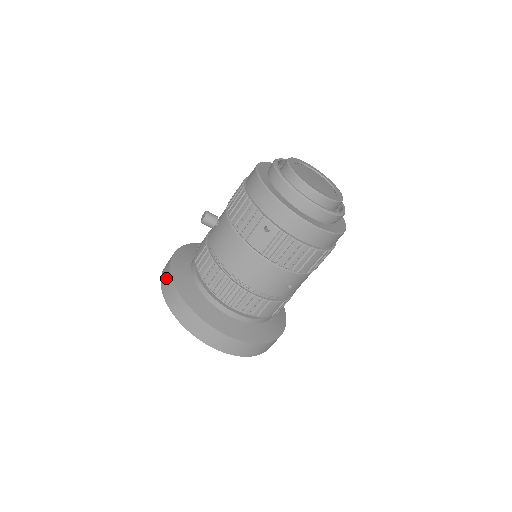
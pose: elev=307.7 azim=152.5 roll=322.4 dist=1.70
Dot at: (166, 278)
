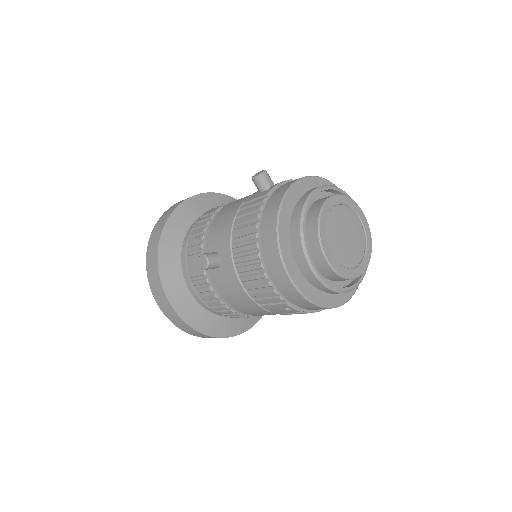
Dot at: (158, 292)
